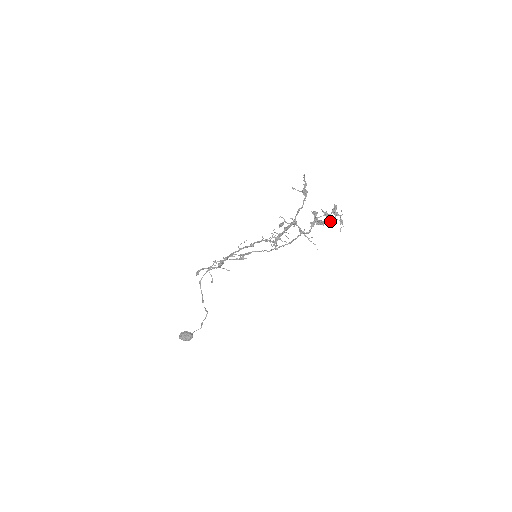
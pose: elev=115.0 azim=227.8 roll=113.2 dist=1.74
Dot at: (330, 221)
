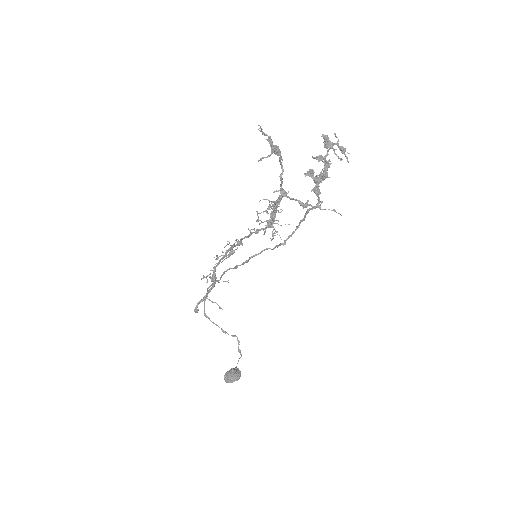
Dot at: (331, 163)
